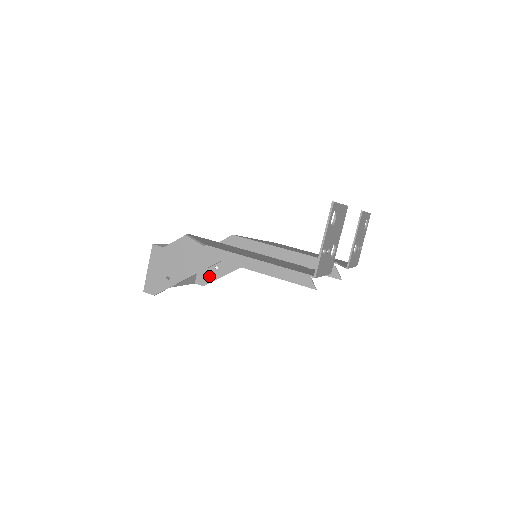
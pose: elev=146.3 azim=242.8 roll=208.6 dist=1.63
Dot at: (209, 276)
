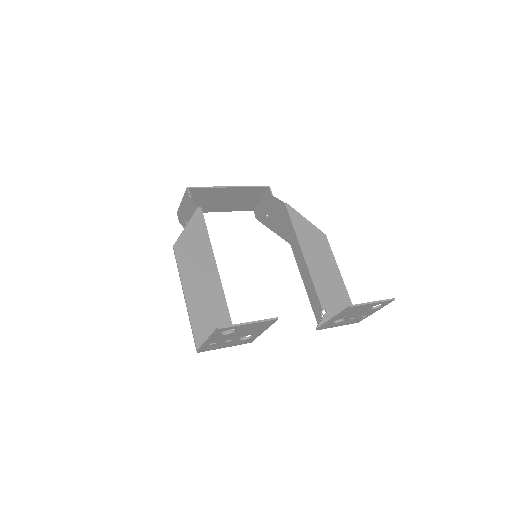
Dot at: (261, 216)
